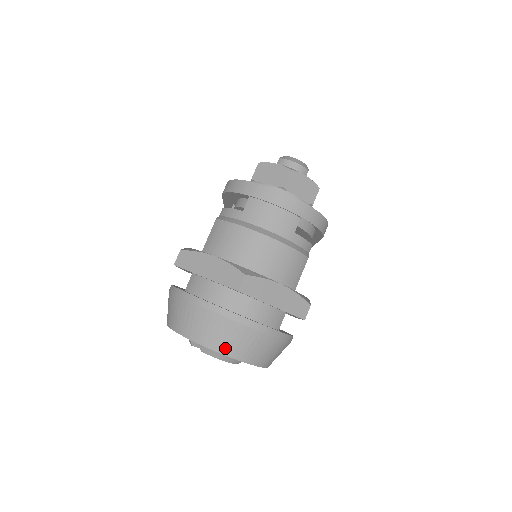
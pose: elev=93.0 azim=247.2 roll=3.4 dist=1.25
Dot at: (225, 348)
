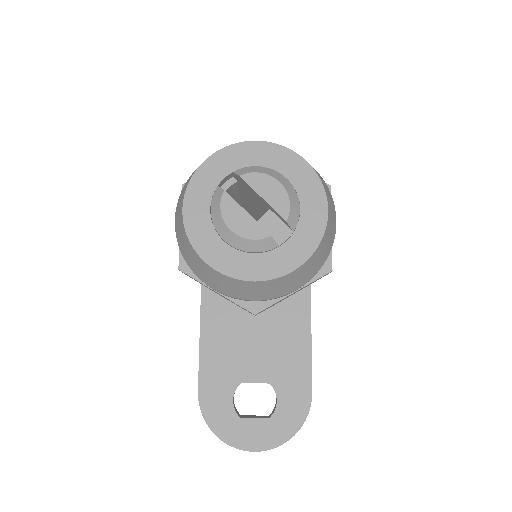
Dot at: (266, 142)
